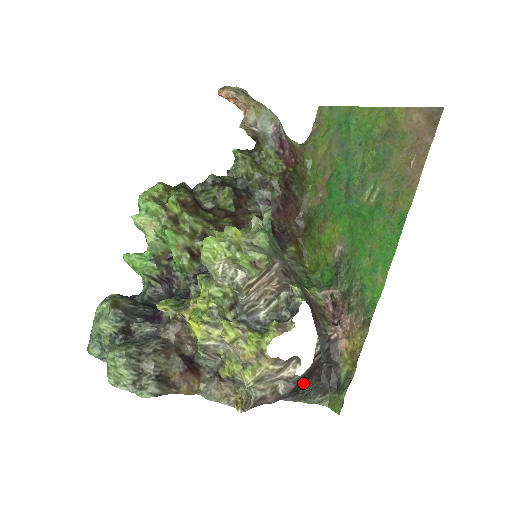
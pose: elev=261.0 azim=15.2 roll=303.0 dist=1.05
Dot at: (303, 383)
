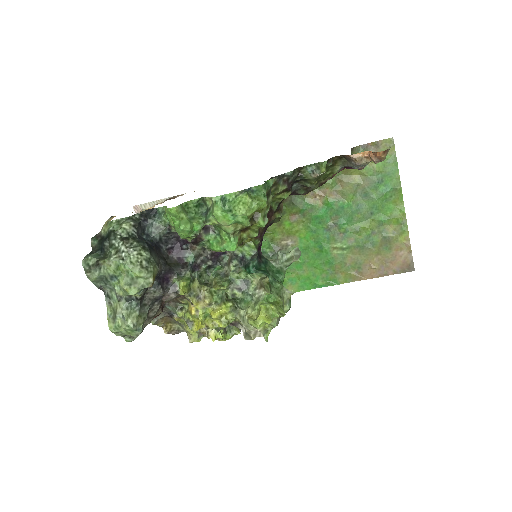
Dot at: occluded
